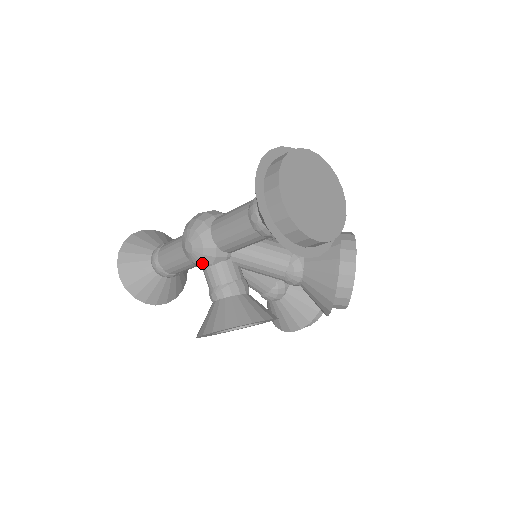
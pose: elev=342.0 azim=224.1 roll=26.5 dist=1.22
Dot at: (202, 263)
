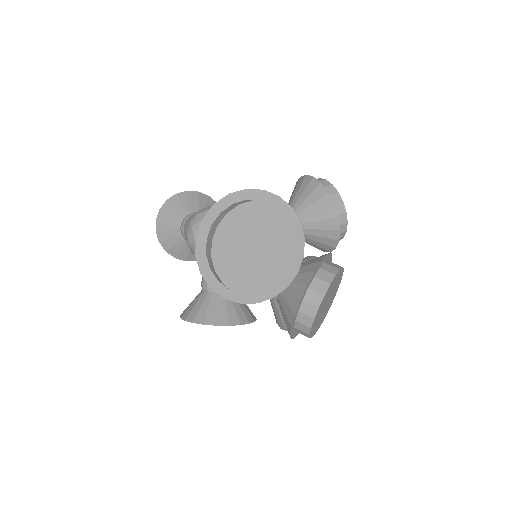
Dot at: occluded
